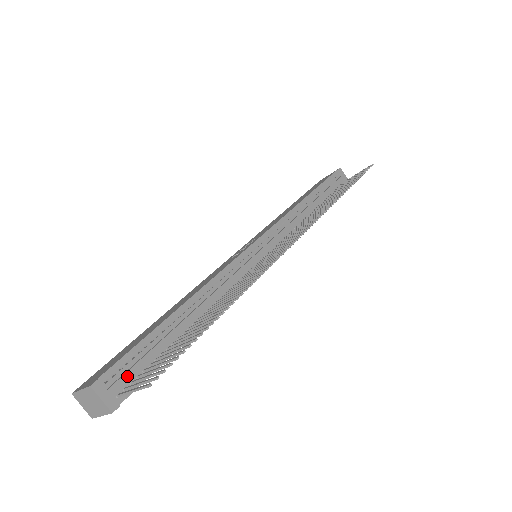
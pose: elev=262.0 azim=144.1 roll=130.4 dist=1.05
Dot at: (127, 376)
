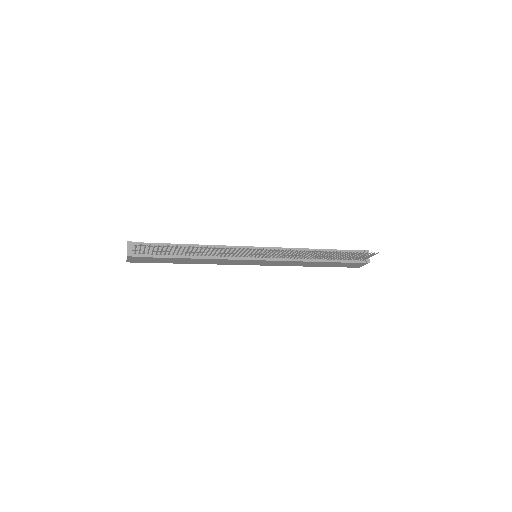
Dot at: (143, 249)
